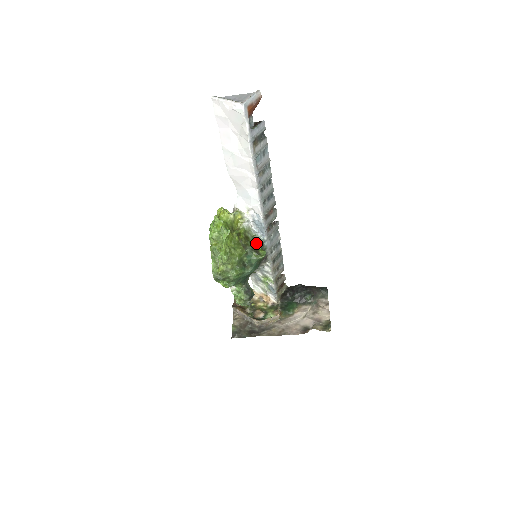
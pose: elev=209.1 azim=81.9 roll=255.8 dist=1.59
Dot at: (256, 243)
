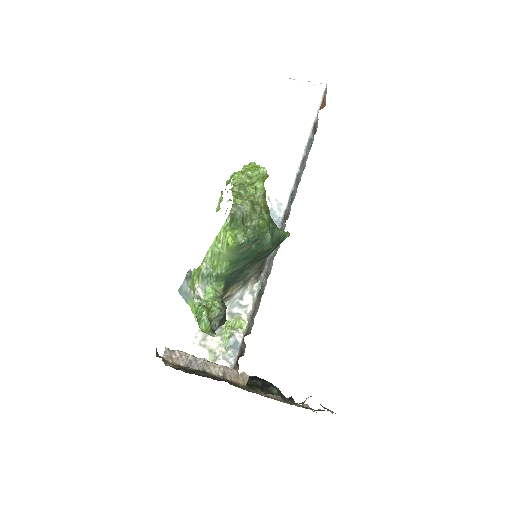
Dot at: occluded
